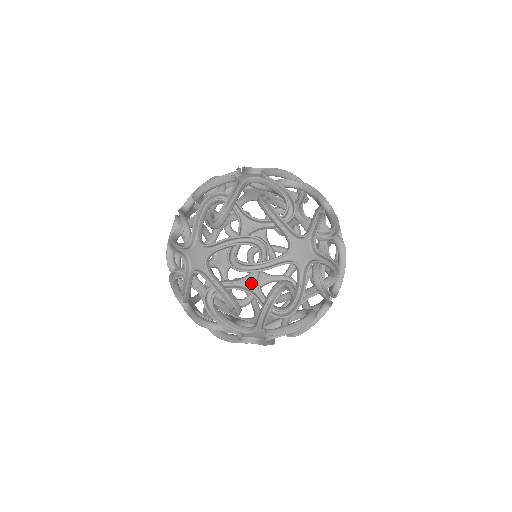
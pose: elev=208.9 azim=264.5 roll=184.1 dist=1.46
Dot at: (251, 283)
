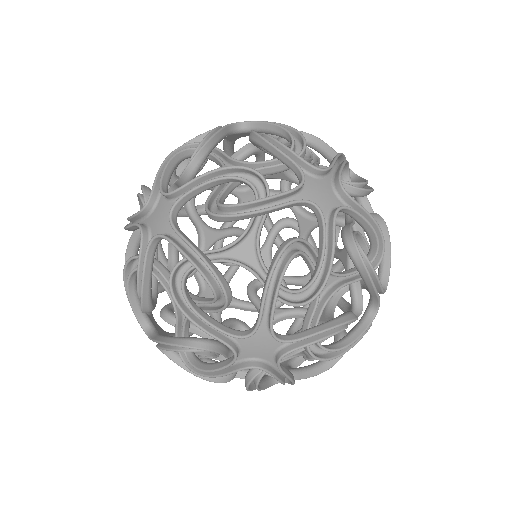
Dot at: occluded
